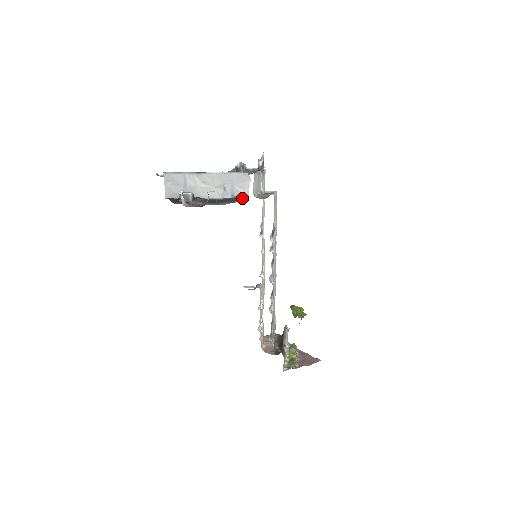
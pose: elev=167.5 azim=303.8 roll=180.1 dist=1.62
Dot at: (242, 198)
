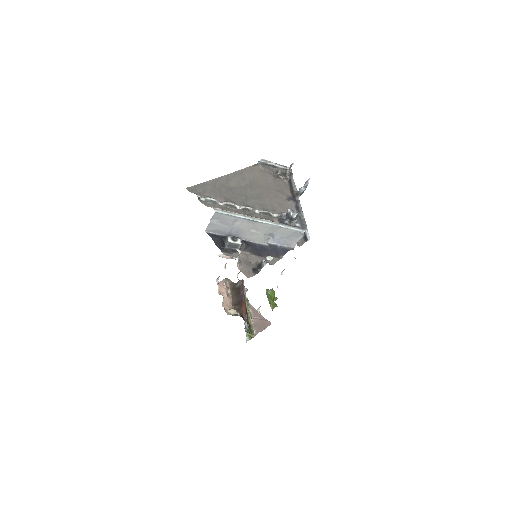
Dot at: occluded
